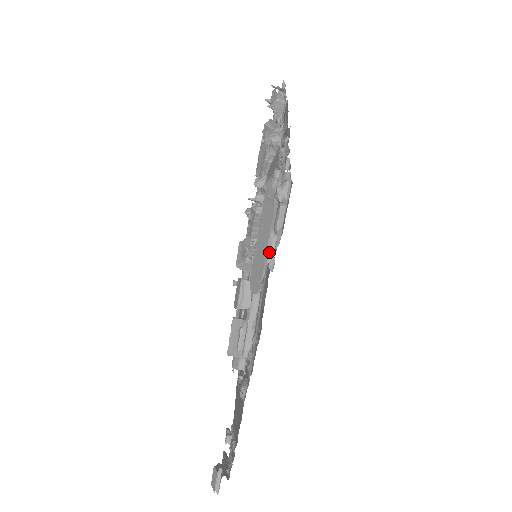
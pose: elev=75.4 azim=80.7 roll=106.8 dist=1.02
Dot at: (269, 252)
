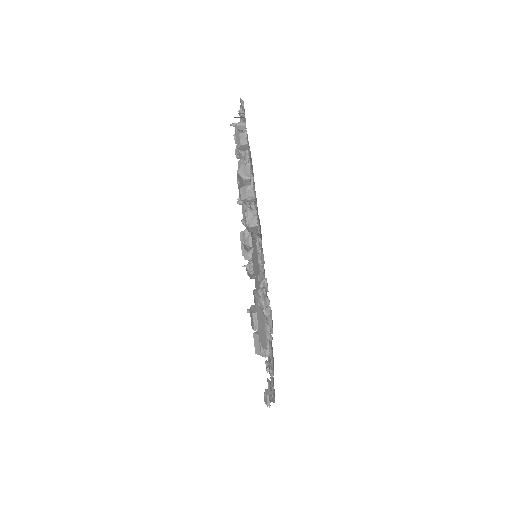
Dot at: (267, 333)
